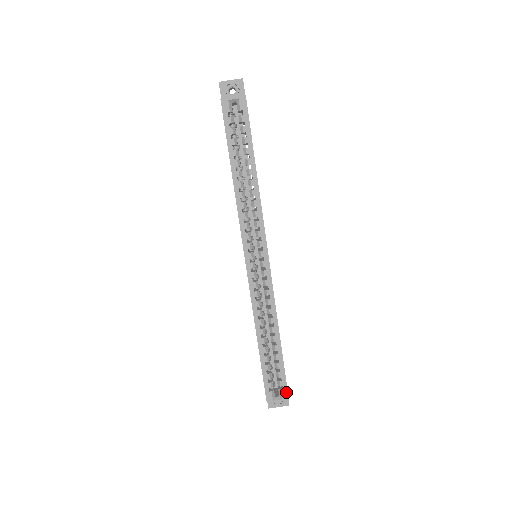
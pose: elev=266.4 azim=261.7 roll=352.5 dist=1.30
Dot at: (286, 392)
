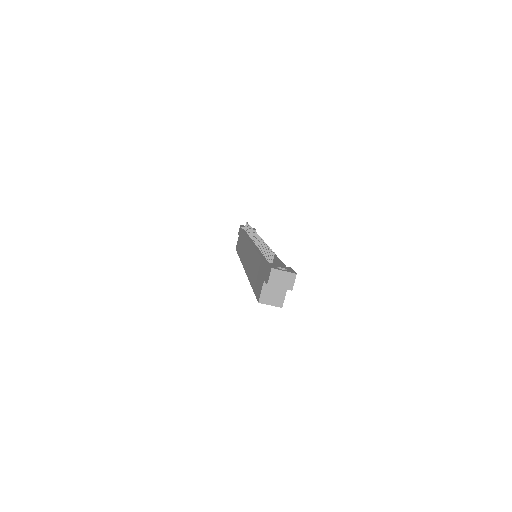
Dot at: occluded
